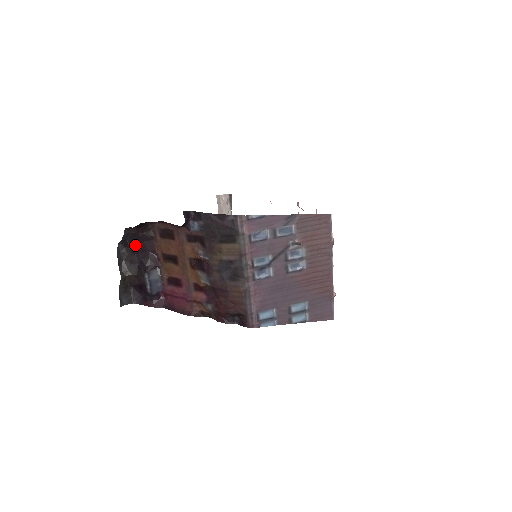
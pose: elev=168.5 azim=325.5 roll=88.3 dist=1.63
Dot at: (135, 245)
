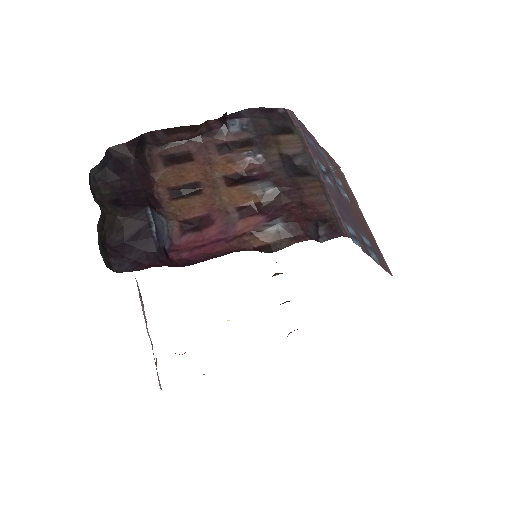
Dot at: (120, 177)
